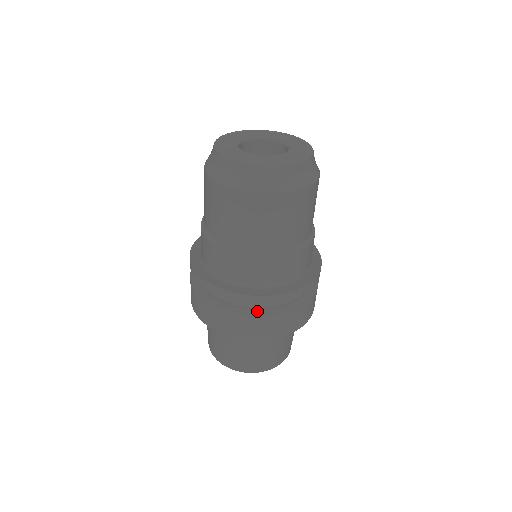
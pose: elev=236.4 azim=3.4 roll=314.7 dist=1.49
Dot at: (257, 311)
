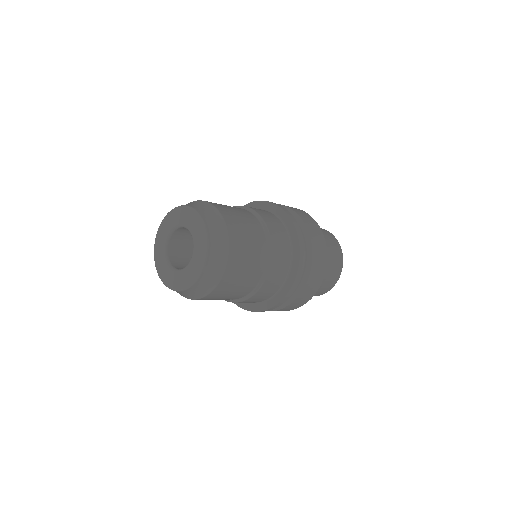
Dot at: occluded
